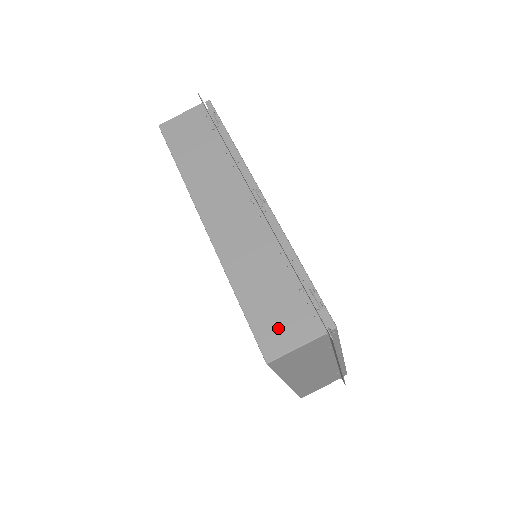
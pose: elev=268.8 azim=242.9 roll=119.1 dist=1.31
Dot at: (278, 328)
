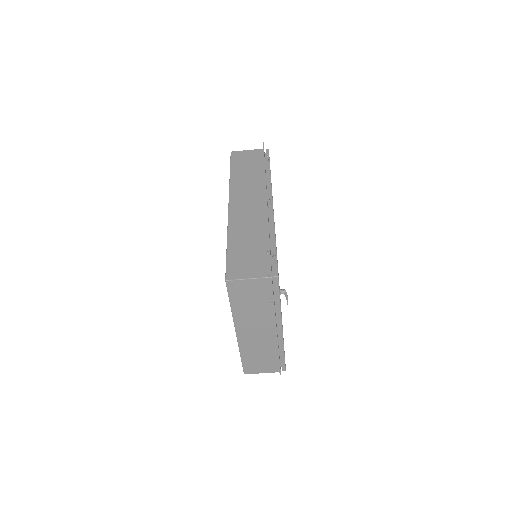
Dot at: (243, 266)
